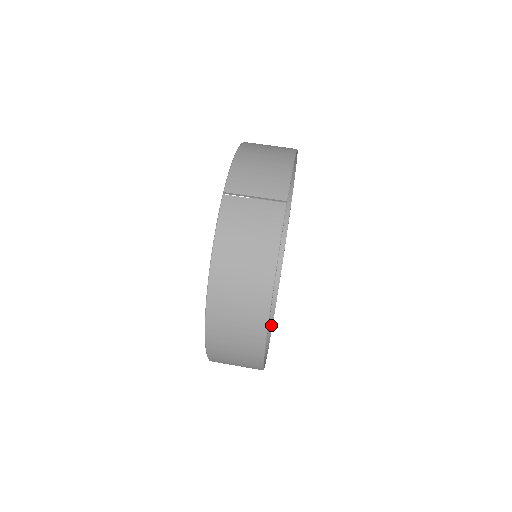
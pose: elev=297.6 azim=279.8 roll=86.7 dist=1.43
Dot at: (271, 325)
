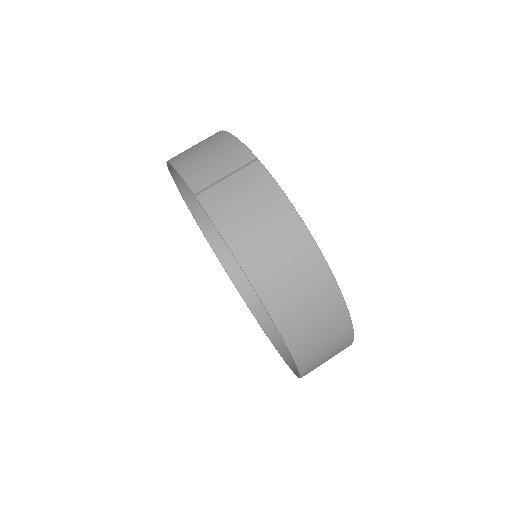
Dot at: occluded
